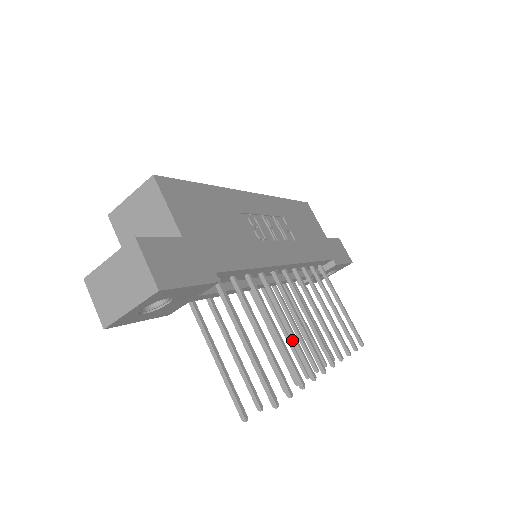
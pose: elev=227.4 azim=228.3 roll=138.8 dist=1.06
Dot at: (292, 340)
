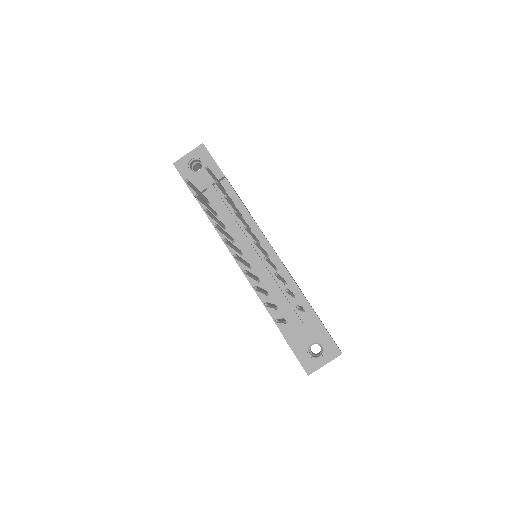
Dot at: occluded
